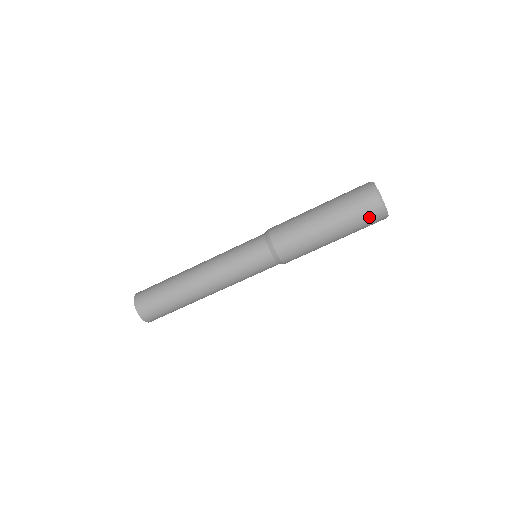
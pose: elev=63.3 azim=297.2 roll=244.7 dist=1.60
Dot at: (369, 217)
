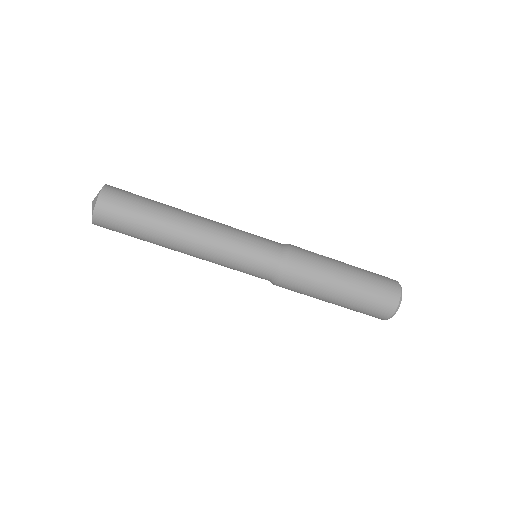
Dot at: (385, 294)
